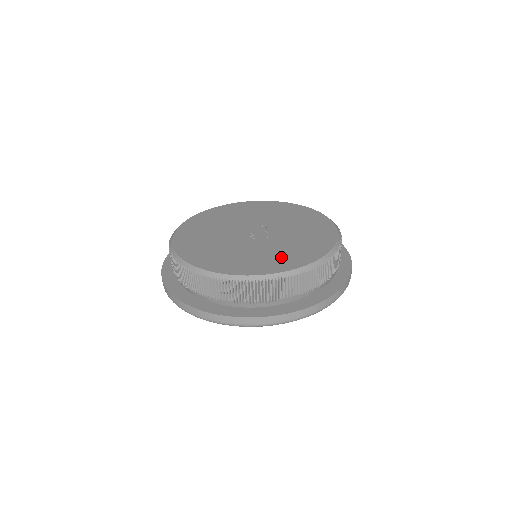
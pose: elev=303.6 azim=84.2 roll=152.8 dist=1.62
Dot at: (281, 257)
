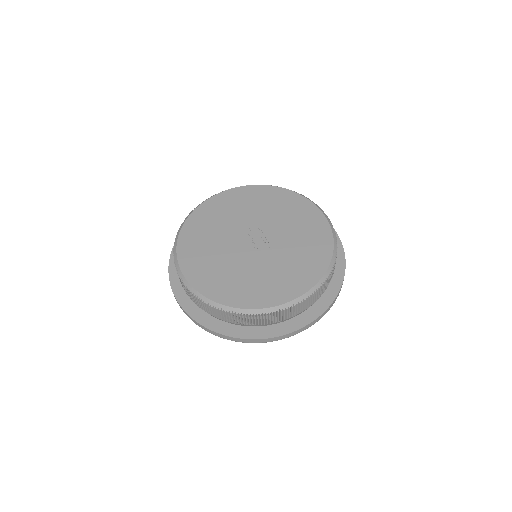
Dot at: (289, 277)
